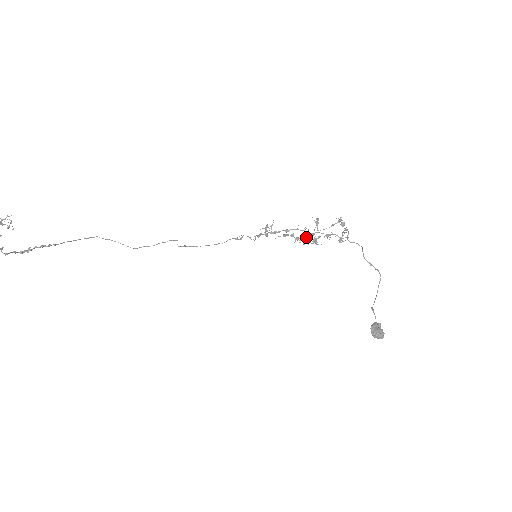
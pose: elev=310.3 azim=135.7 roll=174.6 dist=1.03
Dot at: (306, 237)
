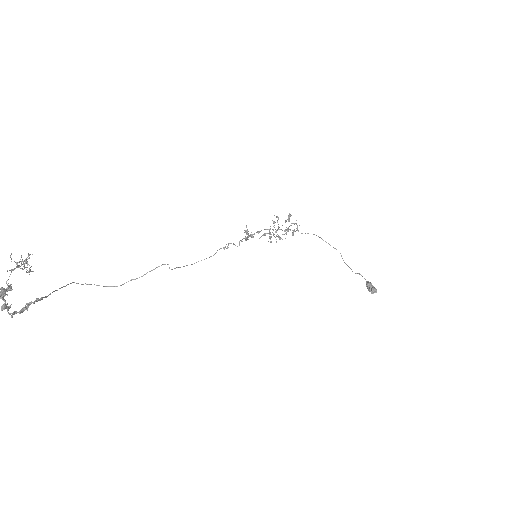
Dot at: occluded
